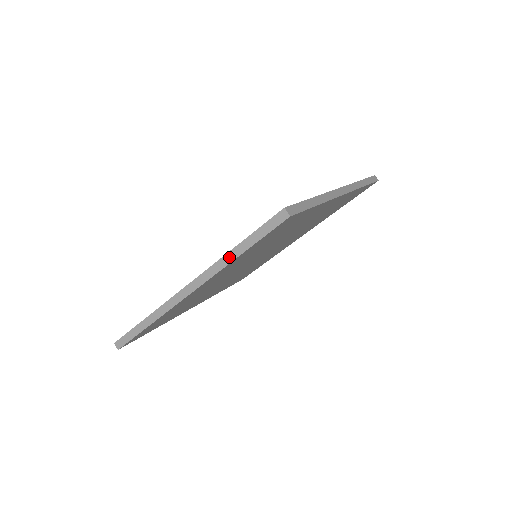
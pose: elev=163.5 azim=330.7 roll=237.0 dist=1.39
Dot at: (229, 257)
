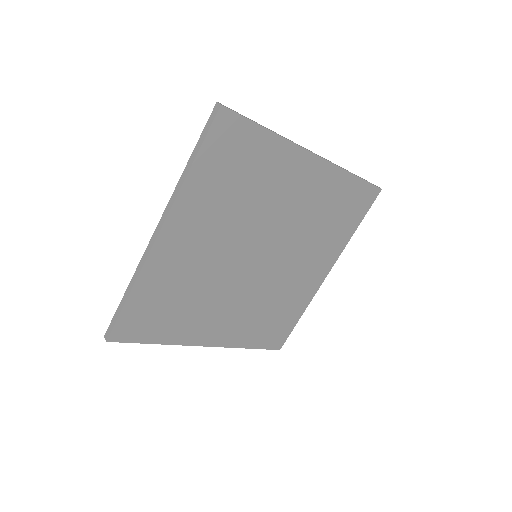
Dot at: (184, 174)
